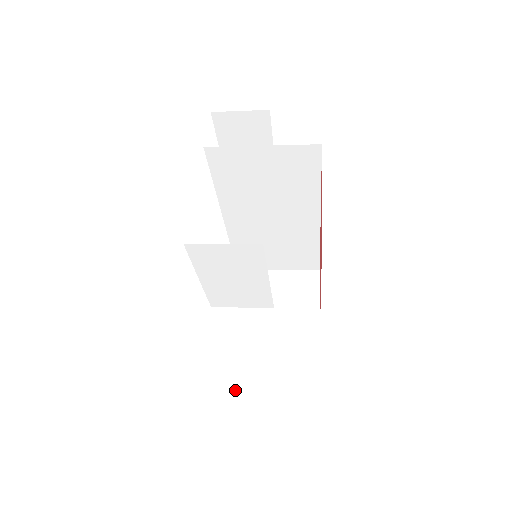
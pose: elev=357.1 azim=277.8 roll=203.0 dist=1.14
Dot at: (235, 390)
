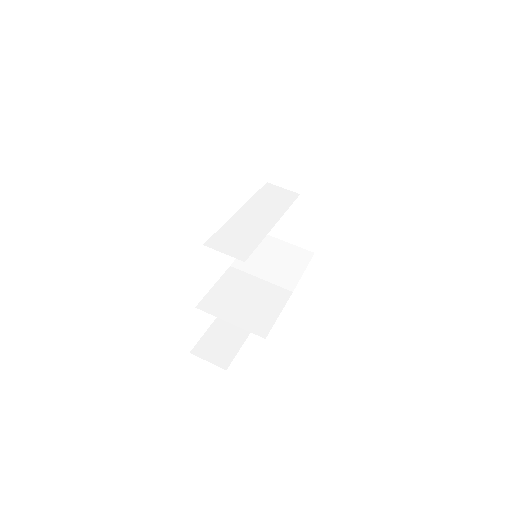
Dot at: occluded
